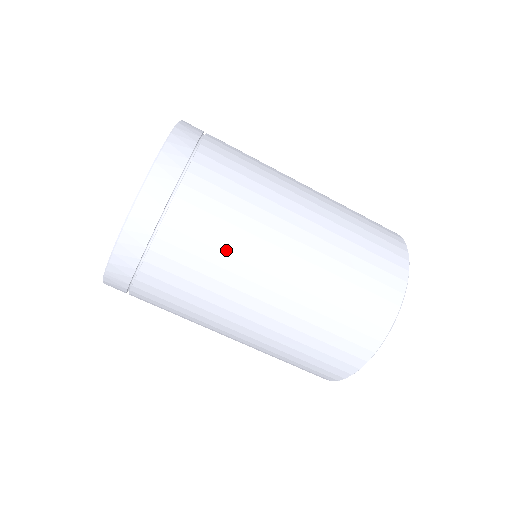
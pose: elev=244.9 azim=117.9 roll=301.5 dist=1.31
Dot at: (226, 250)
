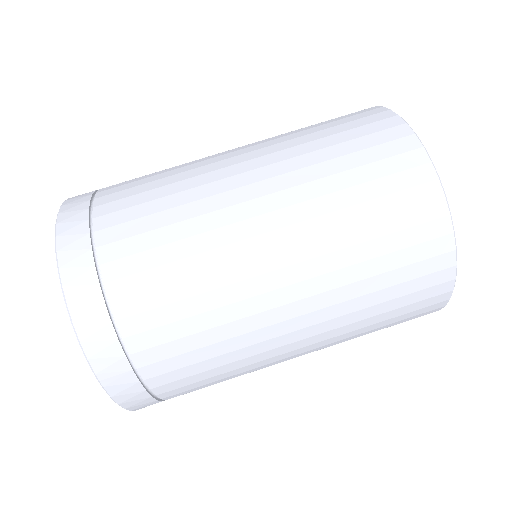
Dot at: (185, 234)
